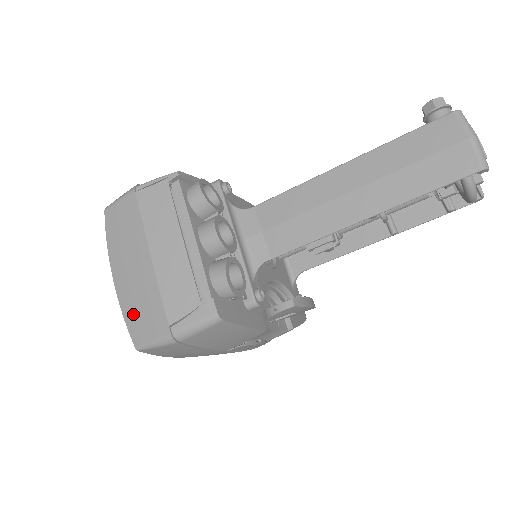
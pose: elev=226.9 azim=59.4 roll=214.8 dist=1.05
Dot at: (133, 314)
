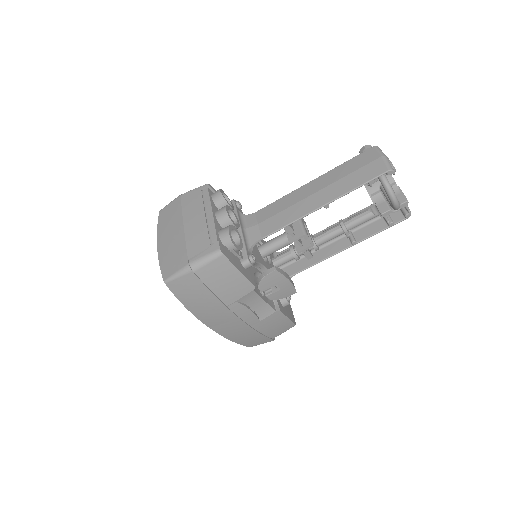
Dot at: (166, 261)
